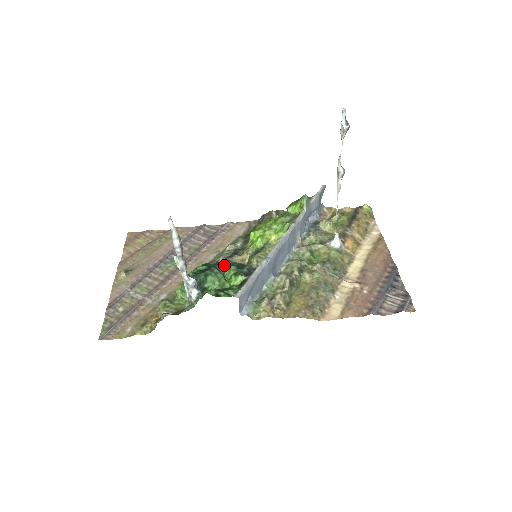
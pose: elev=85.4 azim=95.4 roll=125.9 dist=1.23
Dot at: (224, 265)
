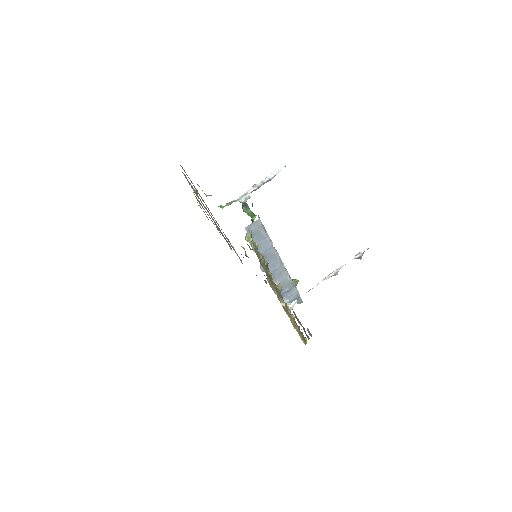
Dot at: occluded
